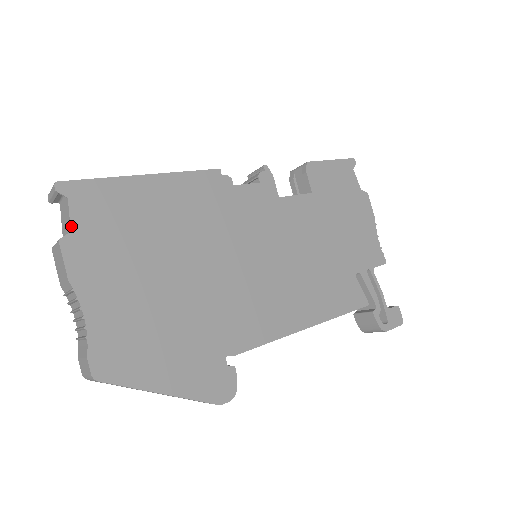
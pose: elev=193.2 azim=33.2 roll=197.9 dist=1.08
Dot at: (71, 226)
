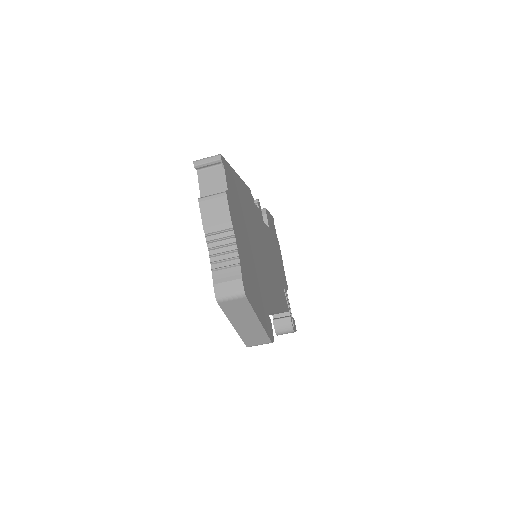
Dot at: (227, 186)
